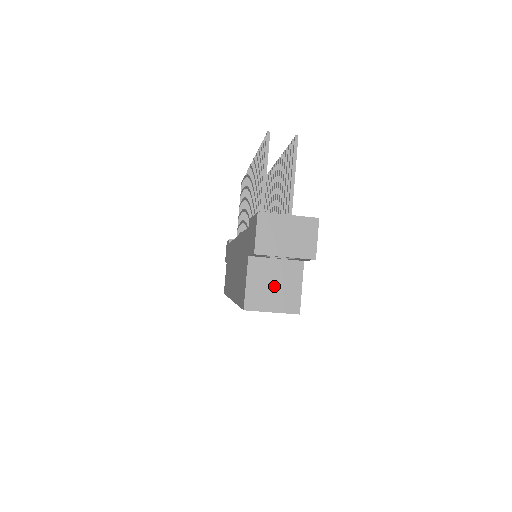
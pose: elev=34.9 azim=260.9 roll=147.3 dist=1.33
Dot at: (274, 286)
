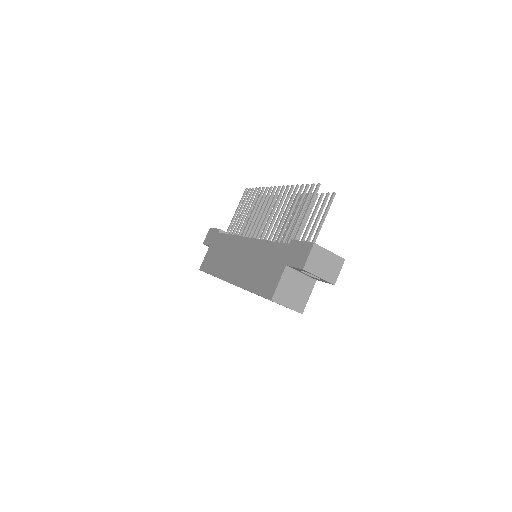
Dot at: (294, 290)
